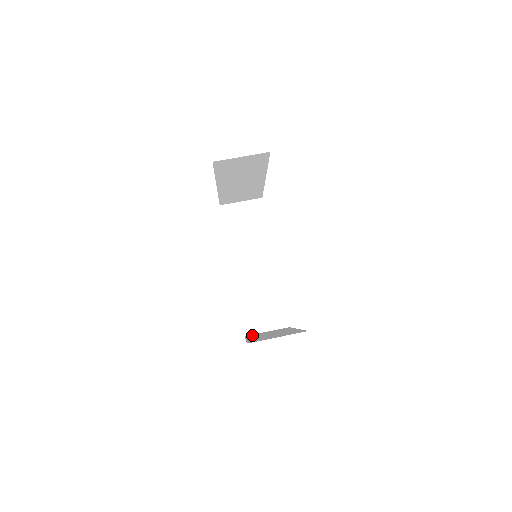
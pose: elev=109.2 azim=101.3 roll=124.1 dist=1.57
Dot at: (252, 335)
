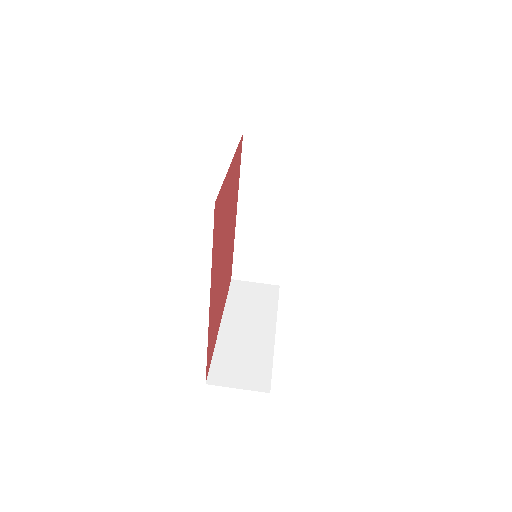
Dot at: (236, 293)
